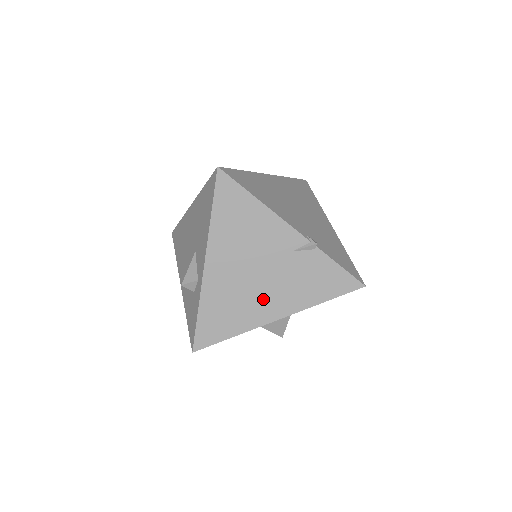
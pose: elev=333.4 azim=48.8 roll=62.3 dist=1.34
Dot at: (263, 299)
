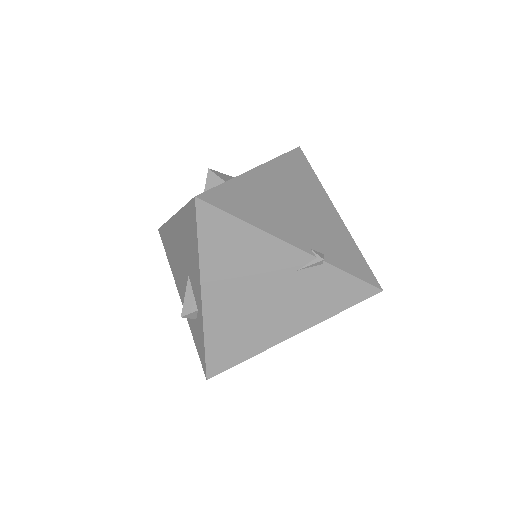
Dot at: (272, 321)
